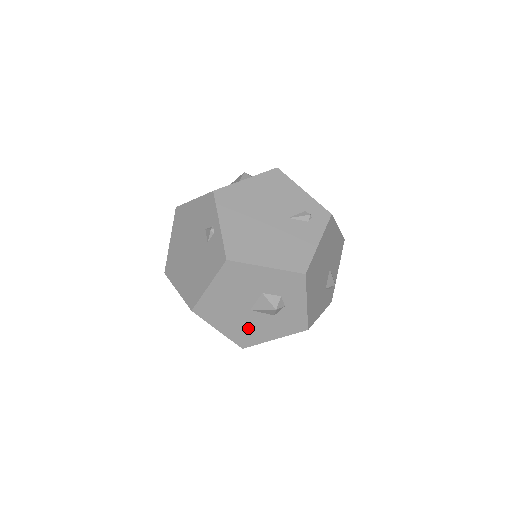
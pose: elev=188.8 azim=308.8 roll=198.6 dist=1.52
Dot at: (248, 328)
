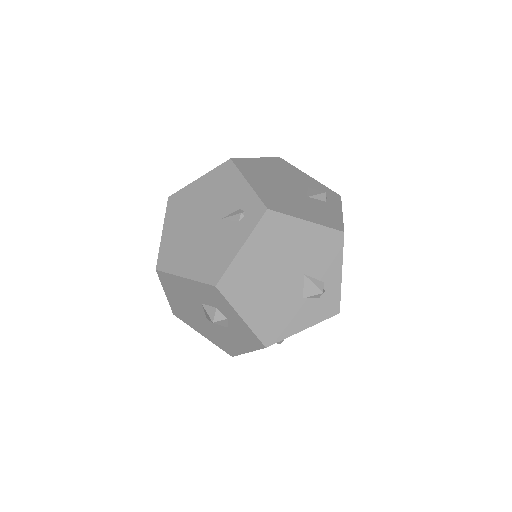
Dot at: (220, 337)
